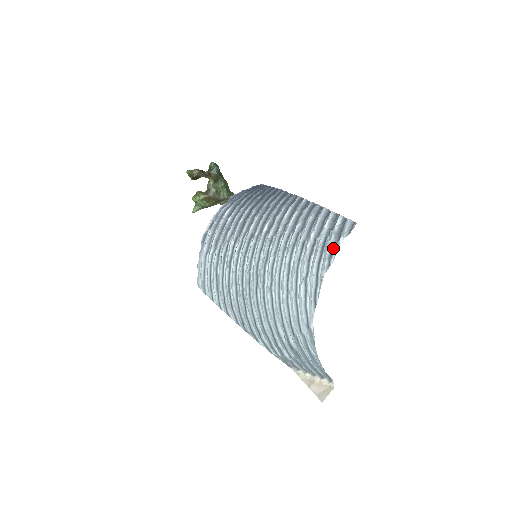
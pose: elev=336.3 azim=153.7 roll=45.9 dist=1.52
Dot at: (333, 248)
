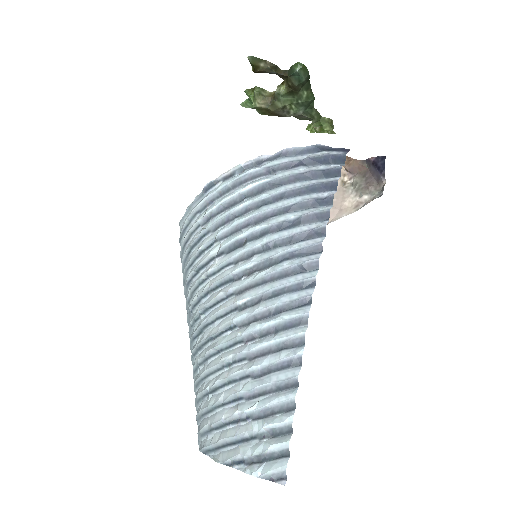
Dot at: (246, 462)
